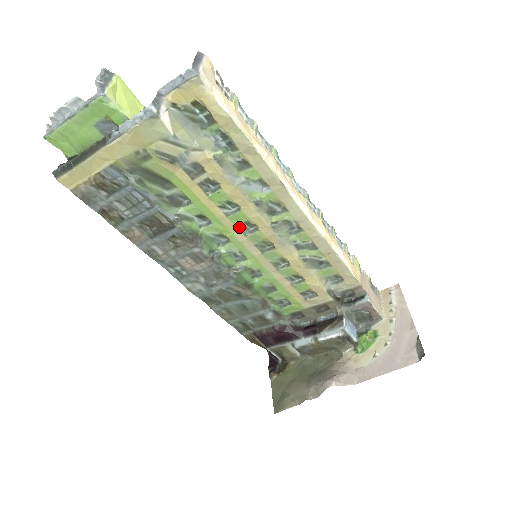
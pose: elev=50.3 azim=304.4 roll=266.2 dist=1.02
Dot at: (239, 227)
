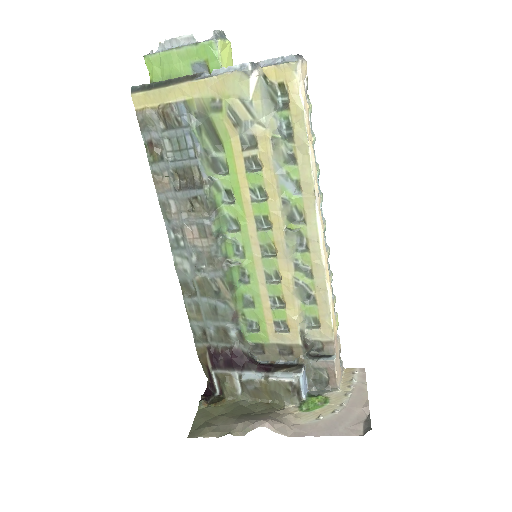
Dot at: (256, 219)
